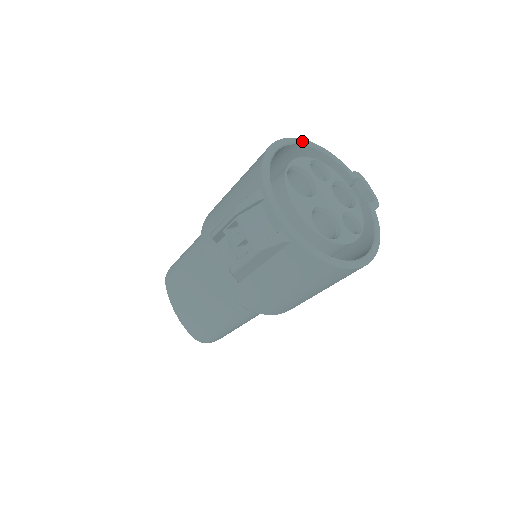
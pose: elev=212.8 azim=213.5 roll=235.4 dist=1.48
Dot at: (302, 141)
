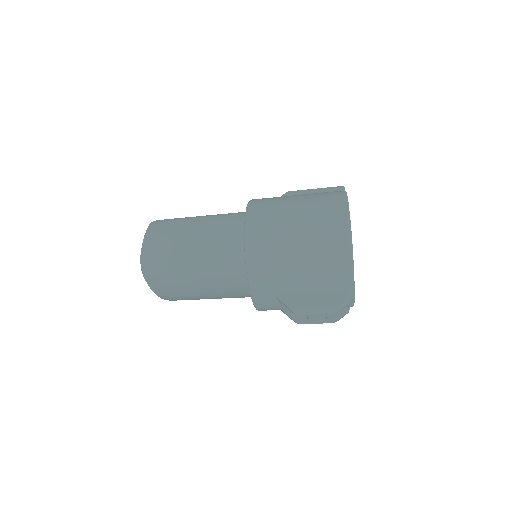
Dot at: occluded
